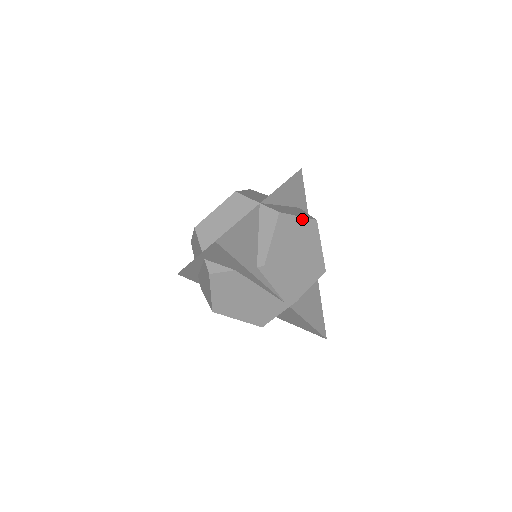
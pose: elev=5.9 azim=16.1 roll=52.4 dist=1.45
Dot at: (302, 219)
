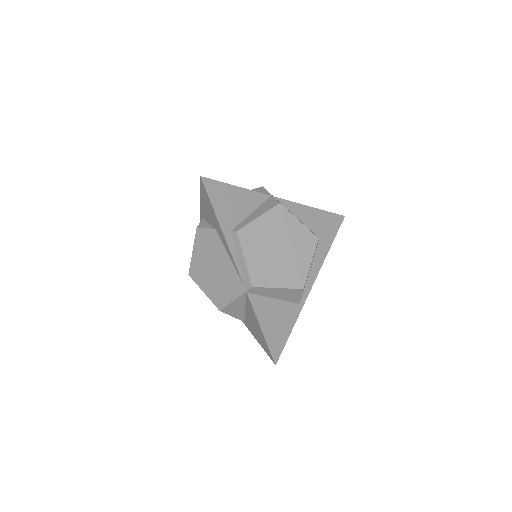
Dot at: (302, 226)
